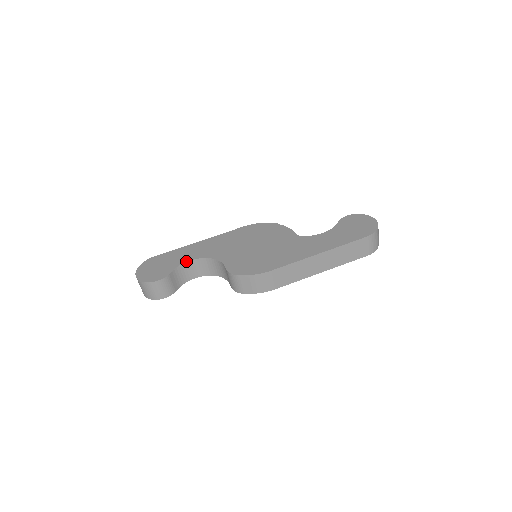
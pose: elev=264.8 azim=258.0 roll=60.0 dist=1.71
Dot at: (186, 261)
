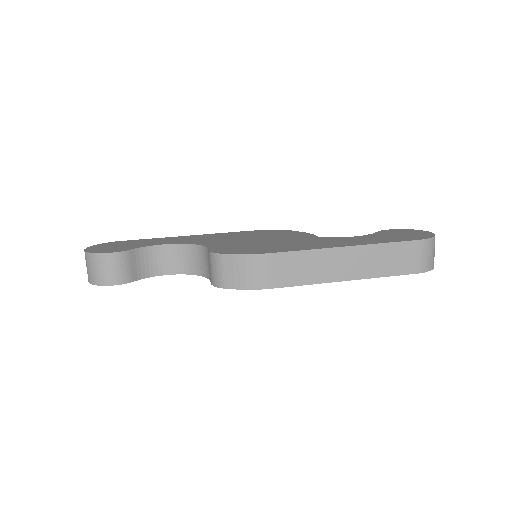
Dot at: (158, 244)
